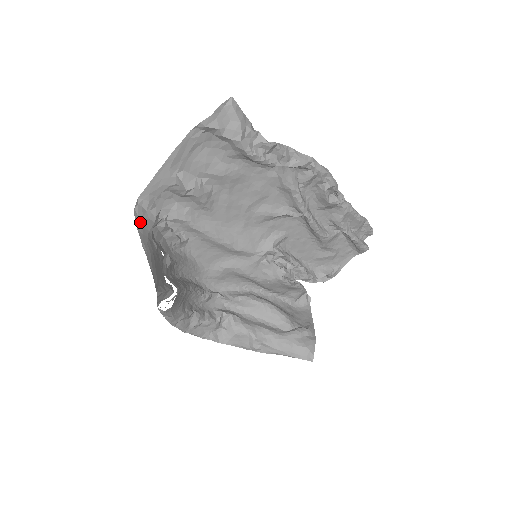
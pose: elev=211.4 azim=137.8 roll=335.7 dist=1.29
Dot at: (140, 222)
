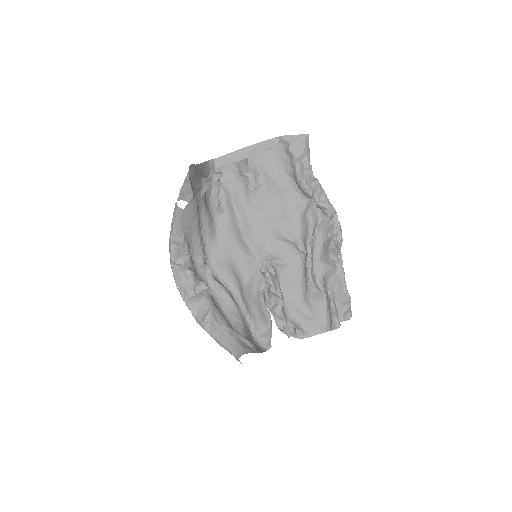
Dot at: (207, 166)
